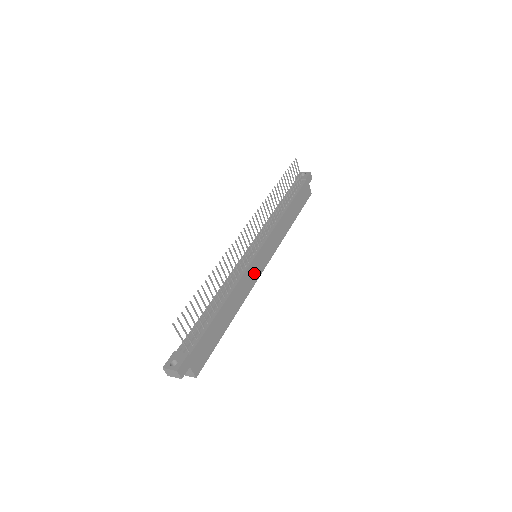
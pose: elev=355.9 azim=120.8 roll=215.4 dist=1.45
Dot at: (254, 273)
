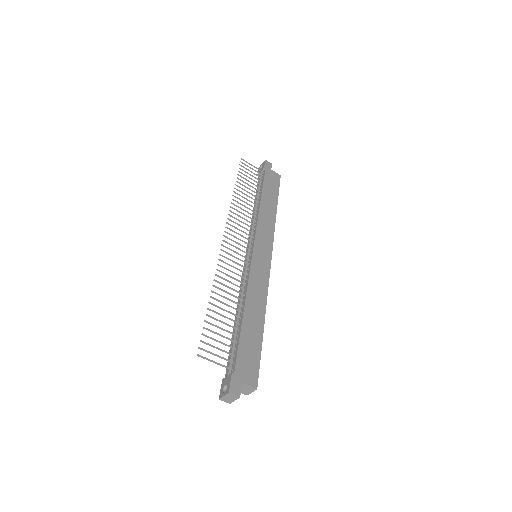
Dot at: (261, 270)
